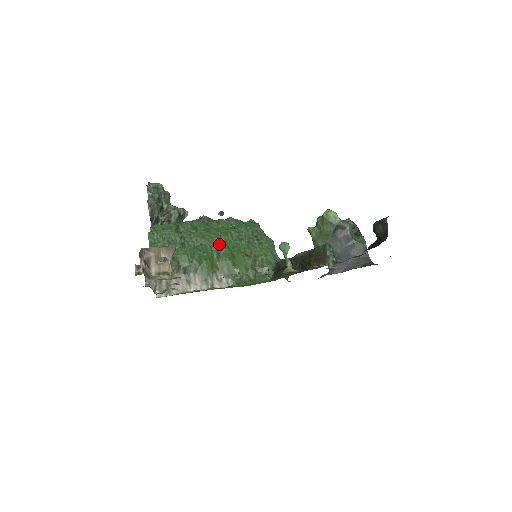
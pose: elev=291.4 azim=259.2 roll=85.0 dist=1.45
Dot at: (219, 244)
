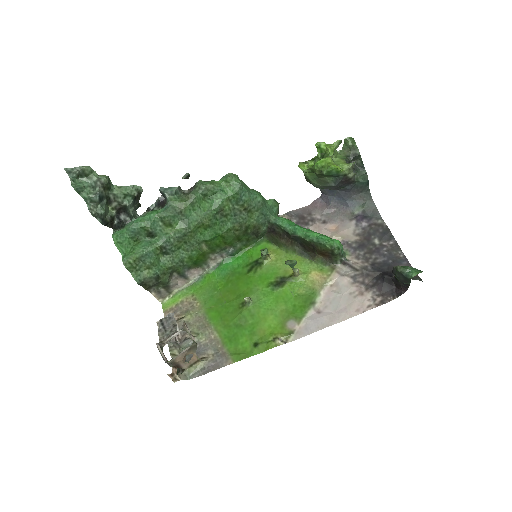
Dot at: (204, 233)
